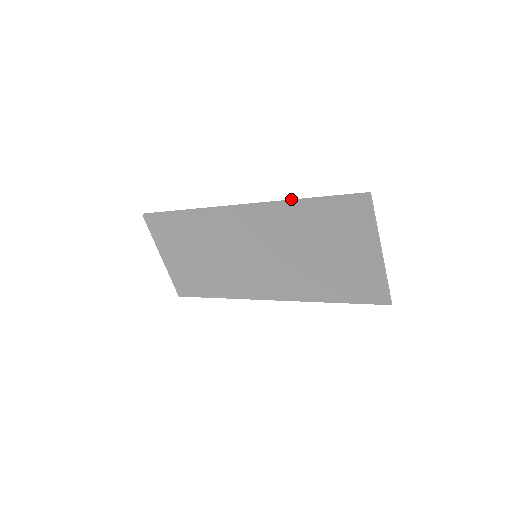
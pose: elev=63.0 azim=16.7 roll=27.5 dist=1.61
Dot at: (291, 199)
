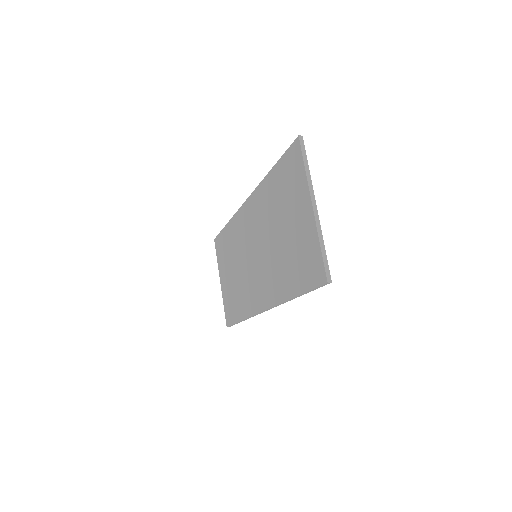
Dot at: occluded
